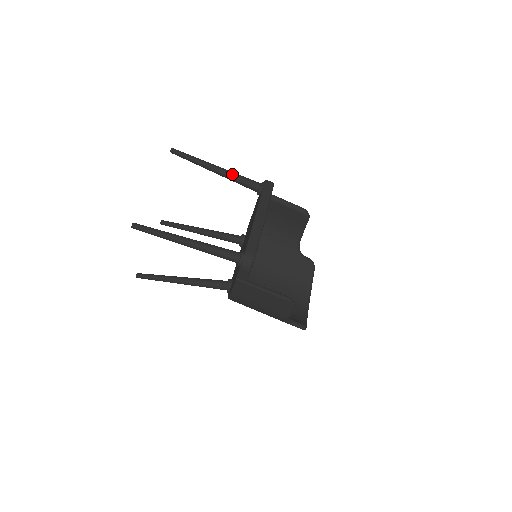
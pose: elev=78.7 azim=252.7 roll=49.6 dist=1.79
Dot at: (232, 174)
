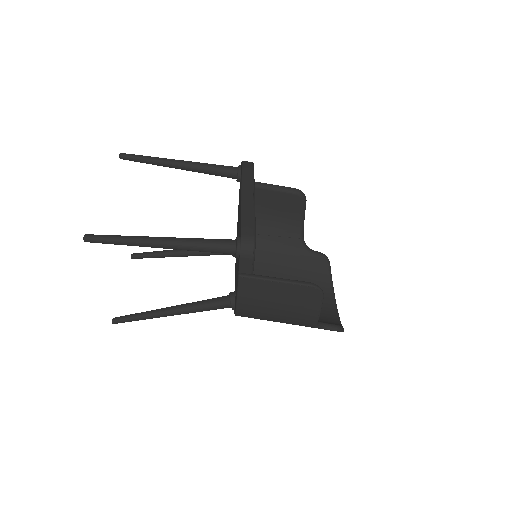
Dot at: (200, 164)
